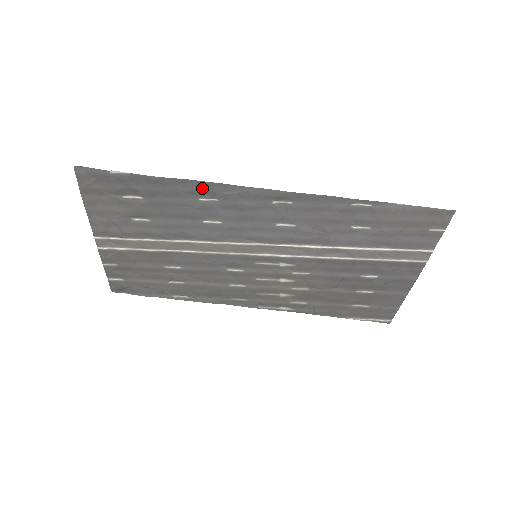
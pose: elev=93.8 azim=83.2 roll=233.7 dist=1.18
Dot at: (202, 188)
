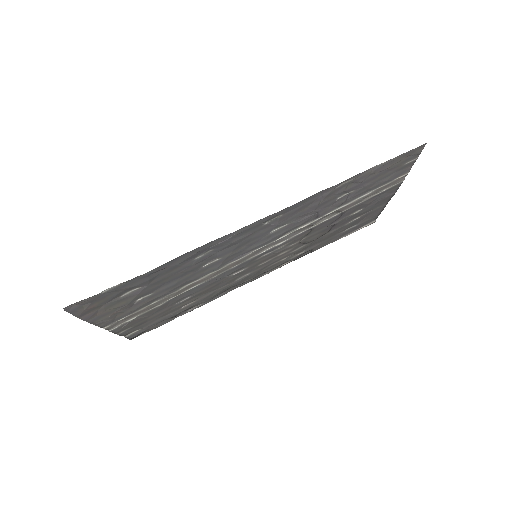
Dot at: (196, 253)
